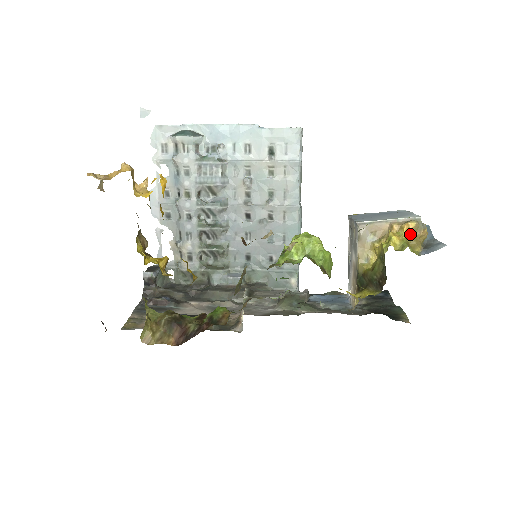
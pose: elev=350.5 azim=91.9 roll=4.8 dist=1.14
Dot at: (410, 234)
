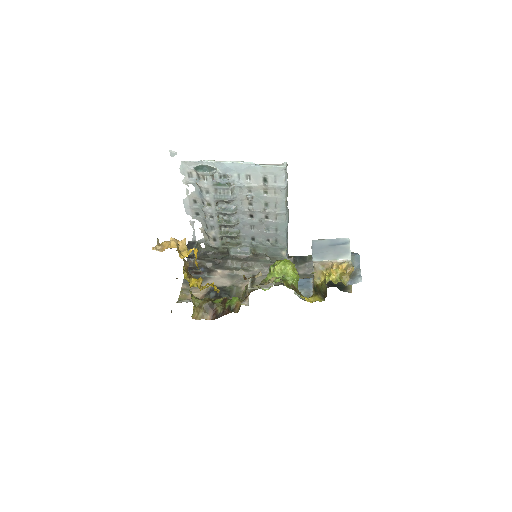
Dot at: (342, 272)
